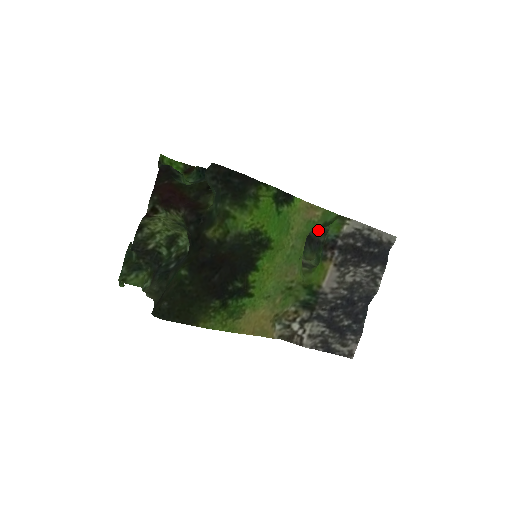
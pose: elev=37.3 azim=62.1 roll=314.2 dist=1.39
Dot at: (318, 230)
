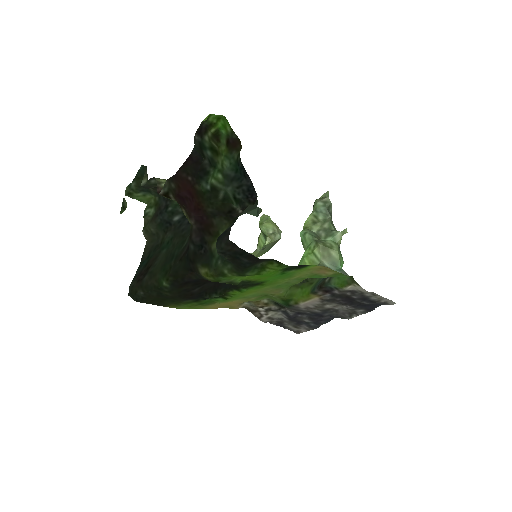
Dot at: occluded
